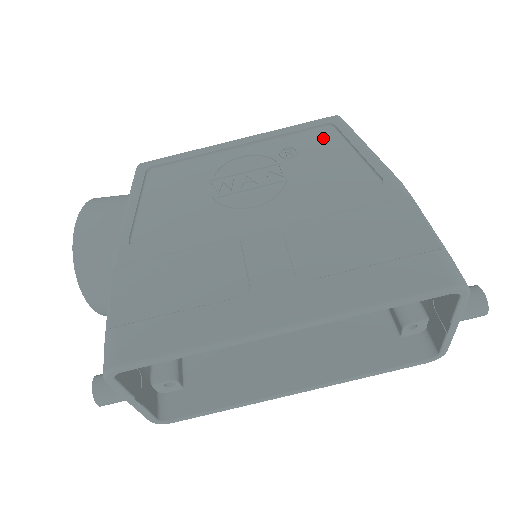
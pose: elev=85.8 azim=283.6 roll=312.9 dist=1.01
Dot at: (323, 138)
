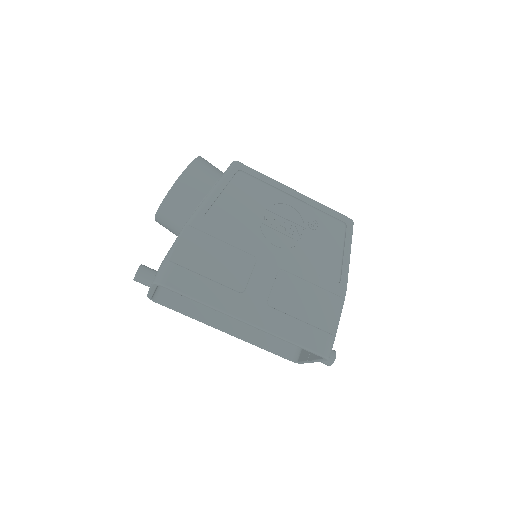
Dot at: (335, 229)
